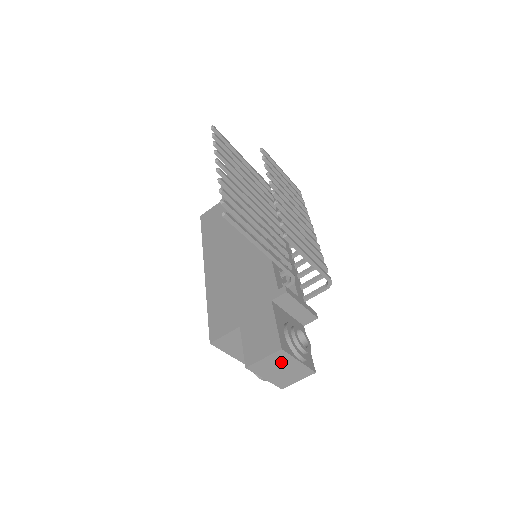
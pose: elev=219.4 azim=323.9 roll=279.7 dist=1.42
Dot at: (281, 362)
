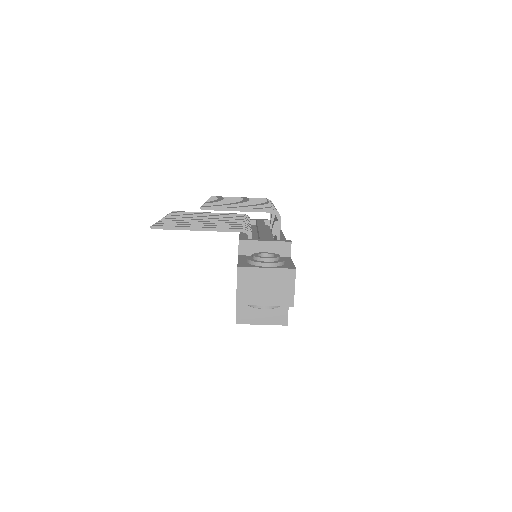
Dot at: (254, 279)
